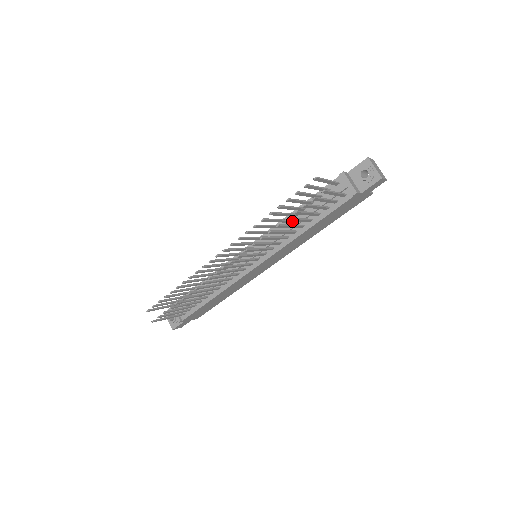
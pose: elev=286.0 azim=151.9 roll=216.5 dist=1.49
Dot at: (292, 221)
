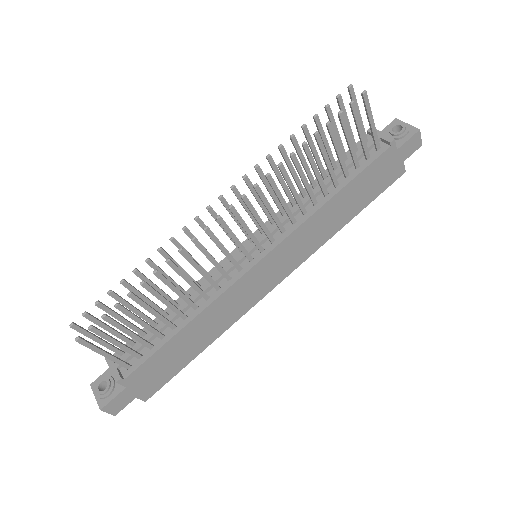
Dot at: occluded
